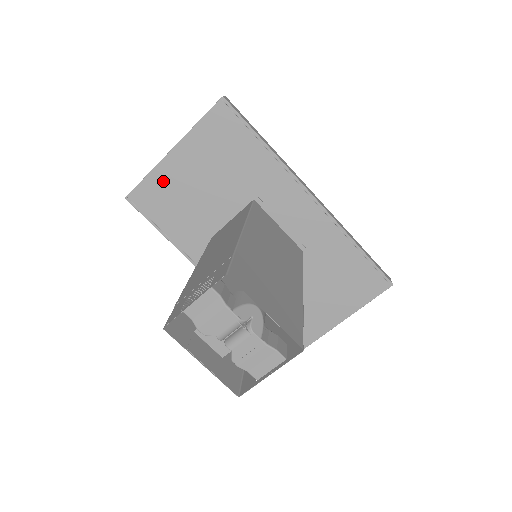
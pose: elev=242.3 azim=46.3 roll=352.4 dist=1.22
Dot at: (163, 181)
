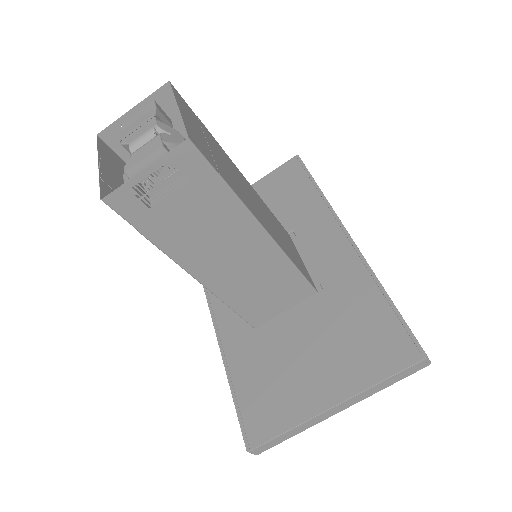
Dot at: occluded
